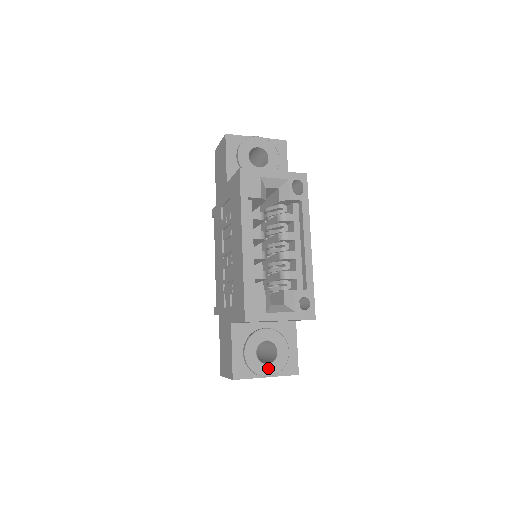
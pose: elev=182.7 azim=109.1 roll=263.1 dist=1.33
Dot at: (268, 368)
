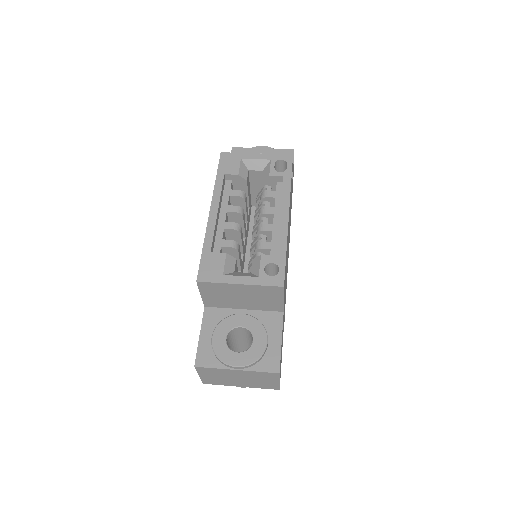
Dot at: (237, 357)
